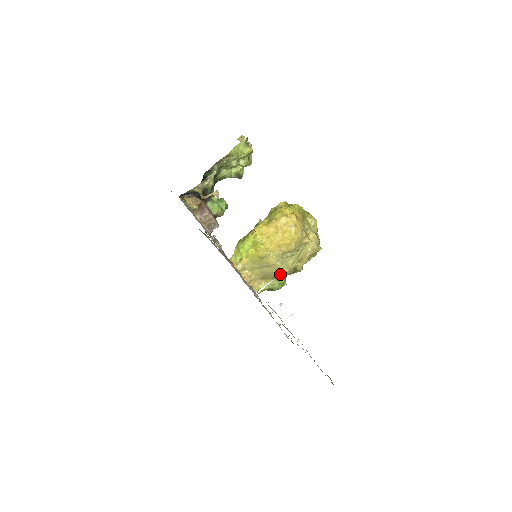
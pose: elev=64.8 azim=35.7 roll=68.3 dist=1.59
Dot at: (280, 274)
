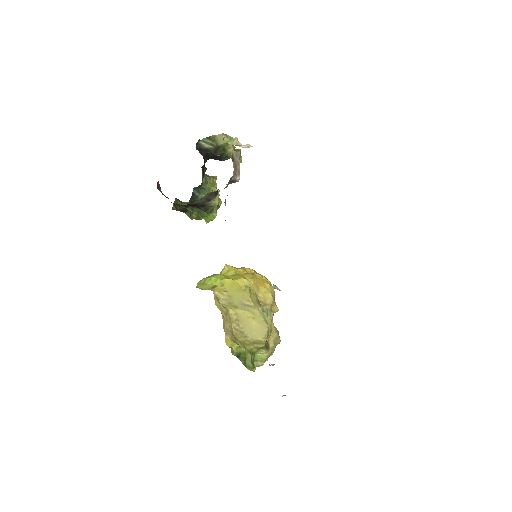
Dot at: (255, 335)
